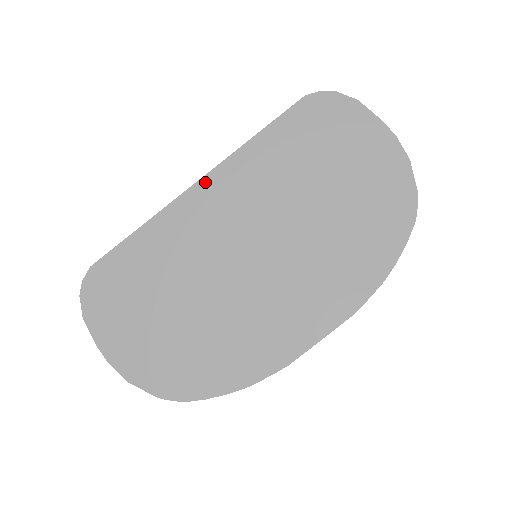
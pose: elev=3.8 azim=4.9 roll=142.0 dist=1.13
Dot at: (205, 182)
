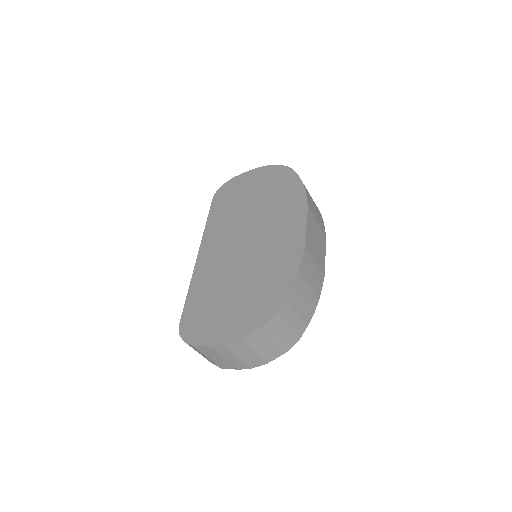
Dot at: (201, 251)
